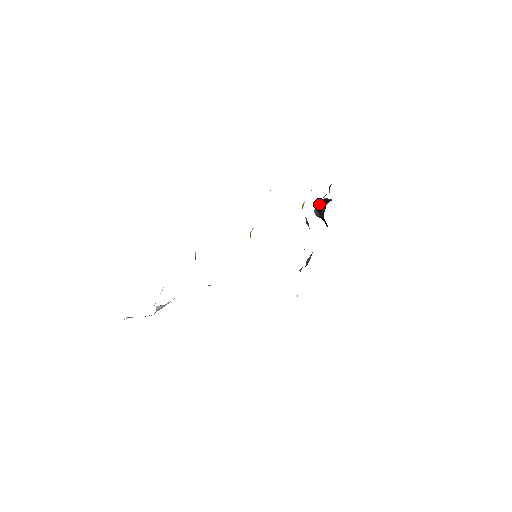
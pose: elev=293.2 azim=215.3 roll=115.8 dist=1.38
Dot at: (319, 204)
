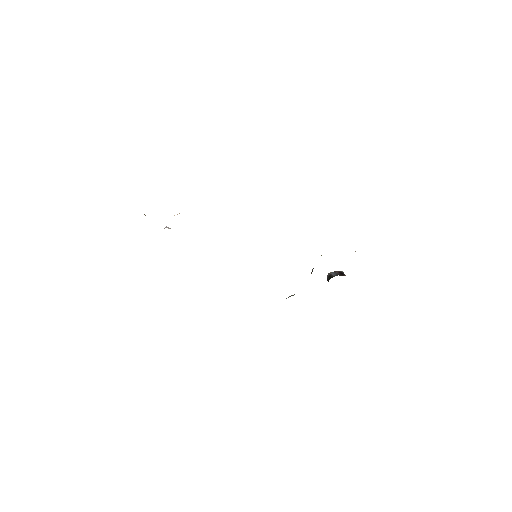
Dot at: (335, 271)
